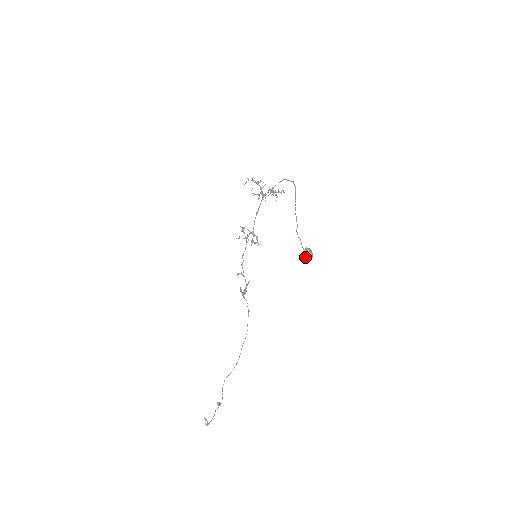
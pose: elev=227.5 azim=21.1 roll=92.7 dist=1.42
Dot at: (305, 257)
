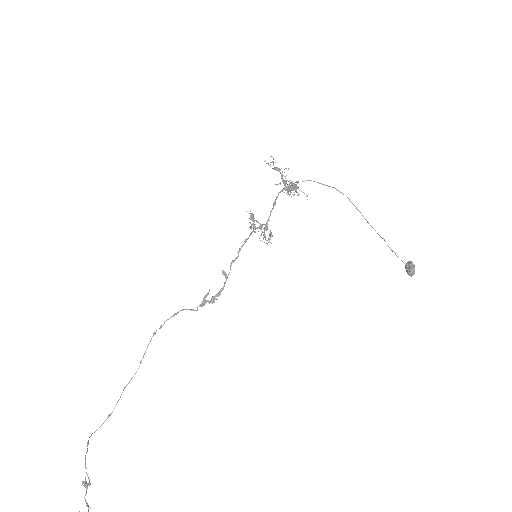
Dot at: (412, 271)
